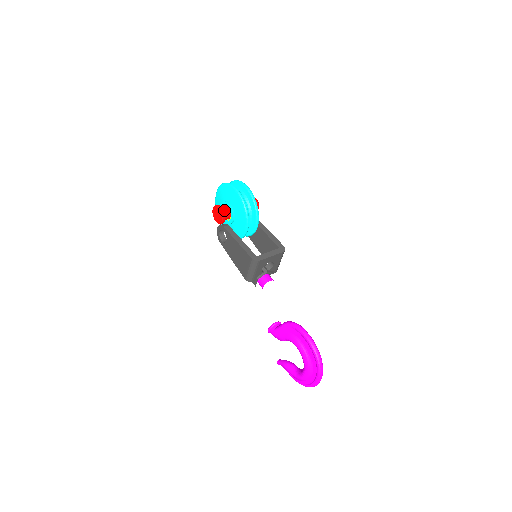
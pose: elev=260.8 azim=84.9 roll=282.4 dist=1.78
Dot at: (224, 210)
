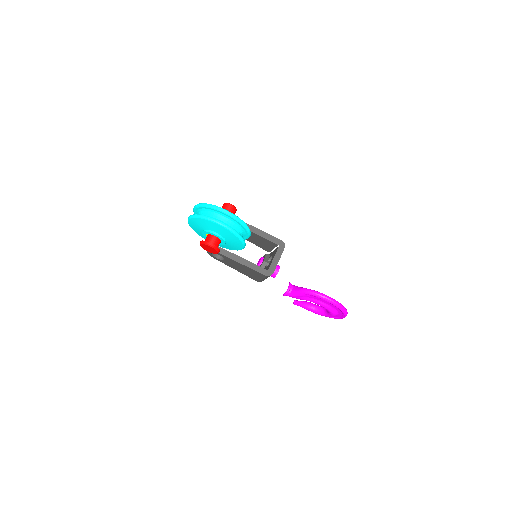
Dot at: (214, 243)
